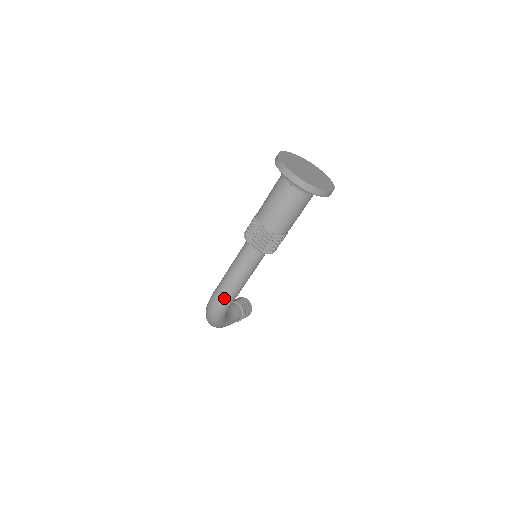
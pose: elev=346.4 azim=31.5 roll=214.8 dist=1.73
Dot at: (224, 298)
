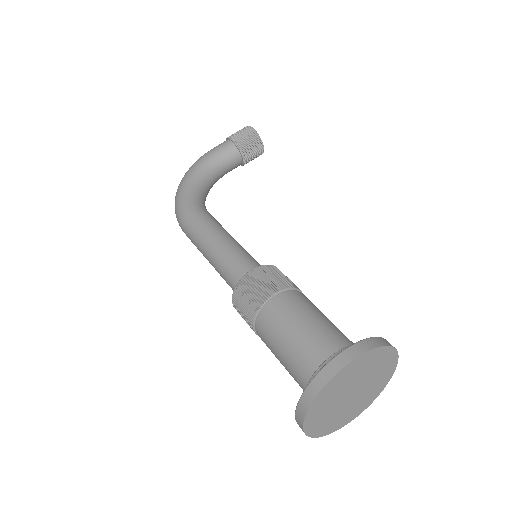
Dot at: occluded
